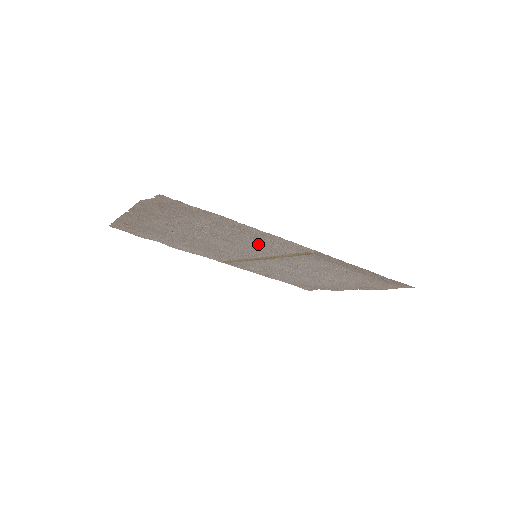
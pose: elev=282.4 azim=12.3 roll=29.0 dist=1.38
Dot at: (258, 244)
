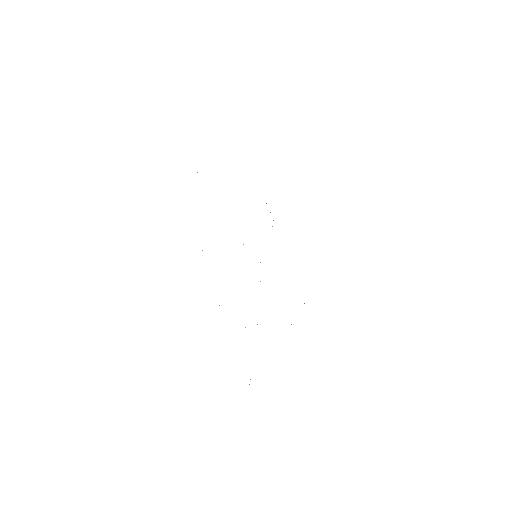
Dot at: occluded
